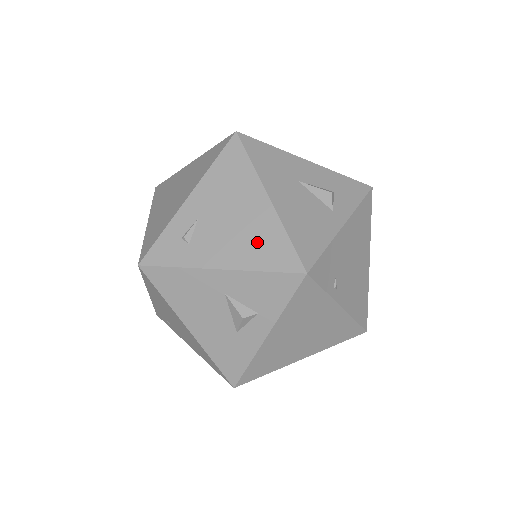
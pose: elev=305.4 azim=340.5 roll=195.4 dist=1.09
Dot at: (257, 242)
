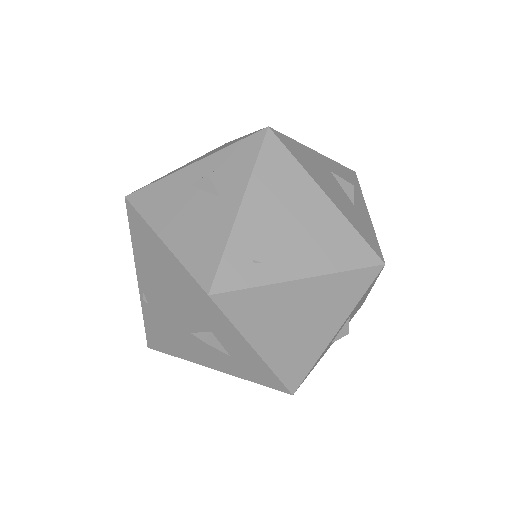
Dot at: occluded
